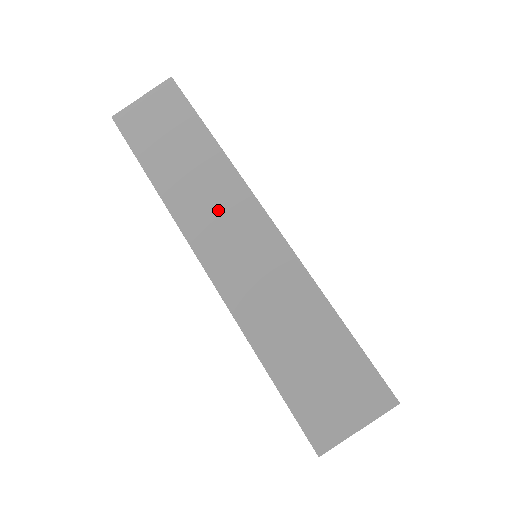
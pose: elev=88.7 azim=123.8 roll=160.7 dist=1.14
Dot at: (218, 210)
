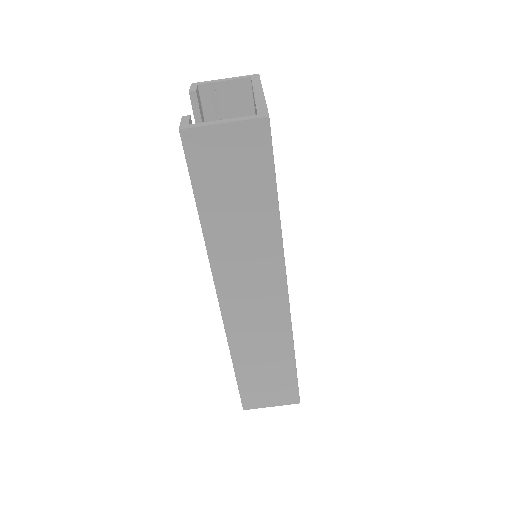
Dot at: (251, 273)
